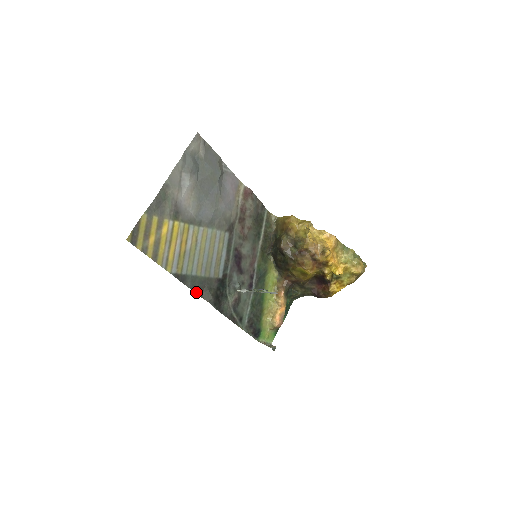
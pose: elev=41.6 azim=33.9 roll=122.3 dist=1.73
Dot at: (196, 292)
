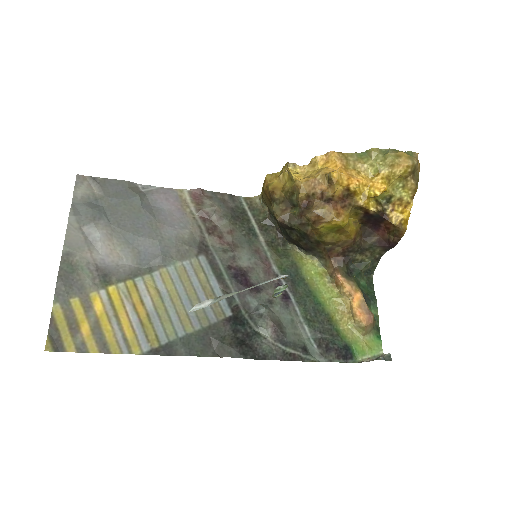
Dot at: (201, 355)
